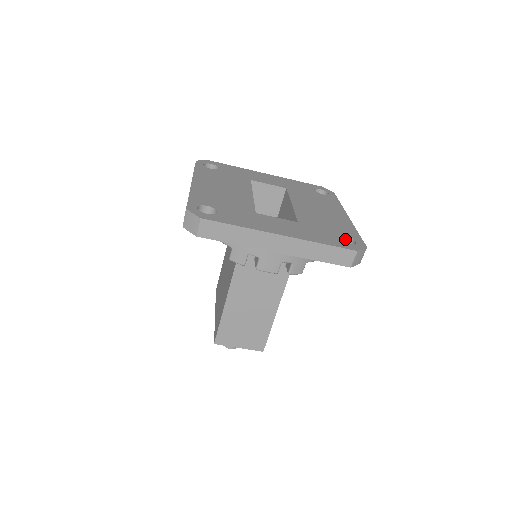
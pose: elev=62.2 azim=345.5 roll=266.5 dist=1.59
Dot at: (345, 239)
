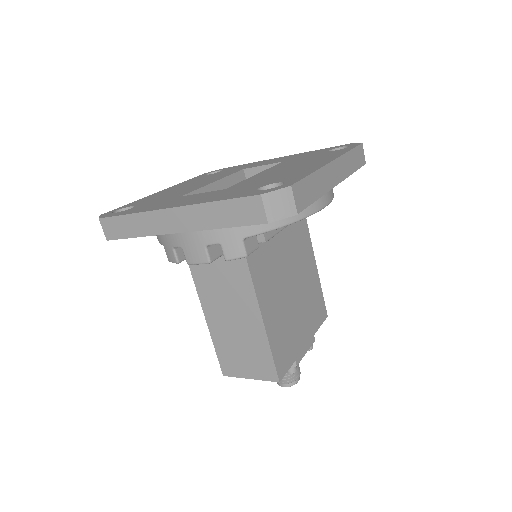
Dot at: occluded
